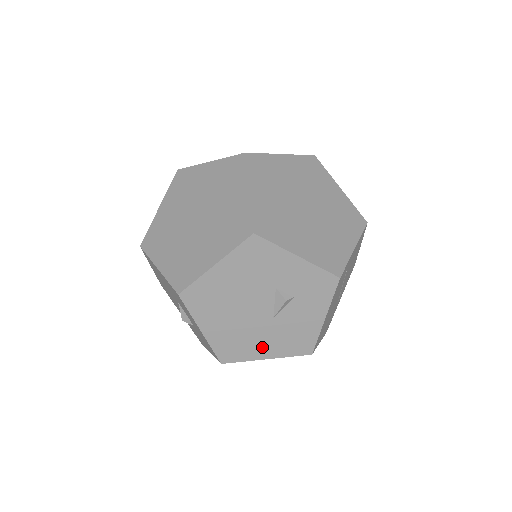
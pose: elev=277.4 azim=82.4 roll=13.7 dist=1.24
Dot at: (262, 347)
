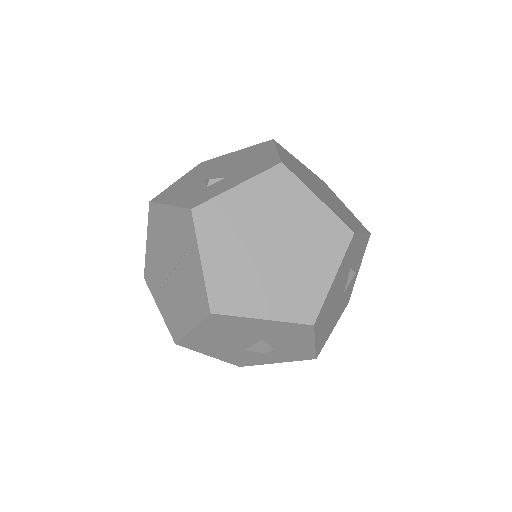
Dot at: (334, 322)
